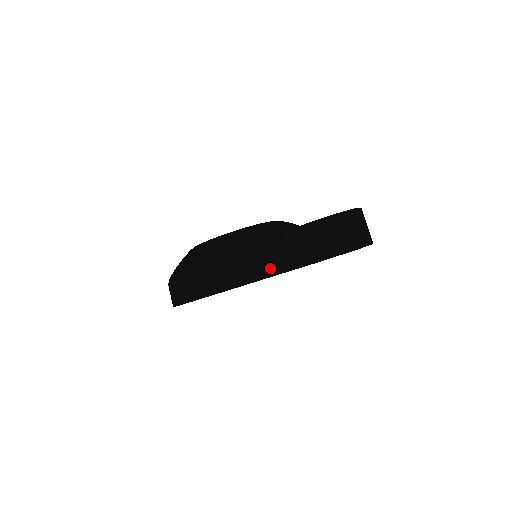
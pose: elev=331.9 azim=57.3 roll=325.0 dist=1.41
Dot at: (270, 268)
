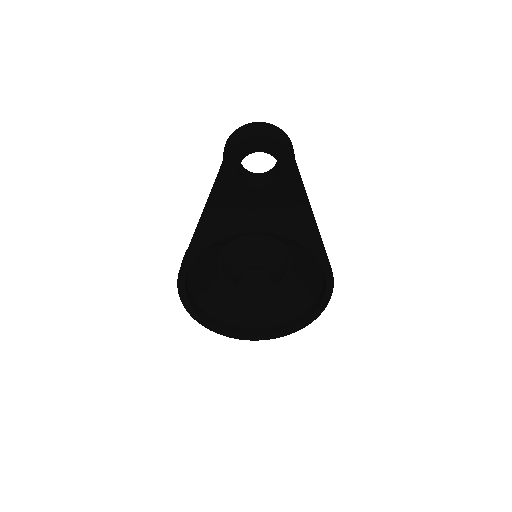
Dot at: occluded
